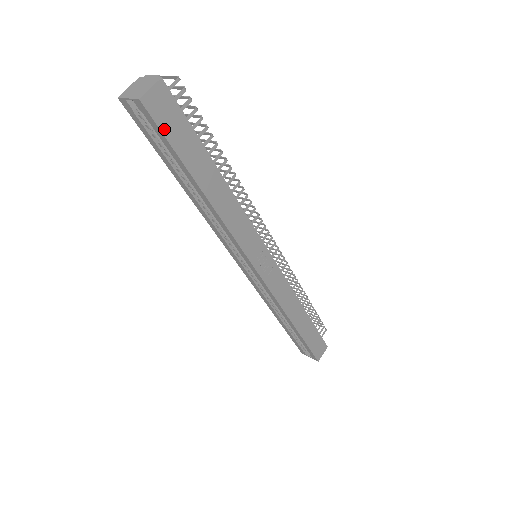
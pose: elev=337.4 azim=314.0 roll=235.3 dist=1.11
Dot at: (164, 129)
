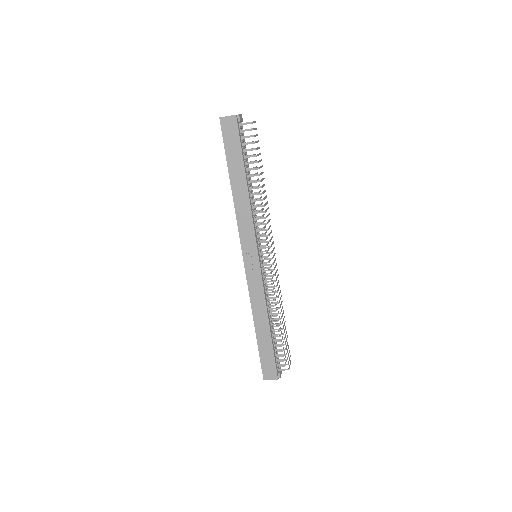
Dot at: (225, 138)
